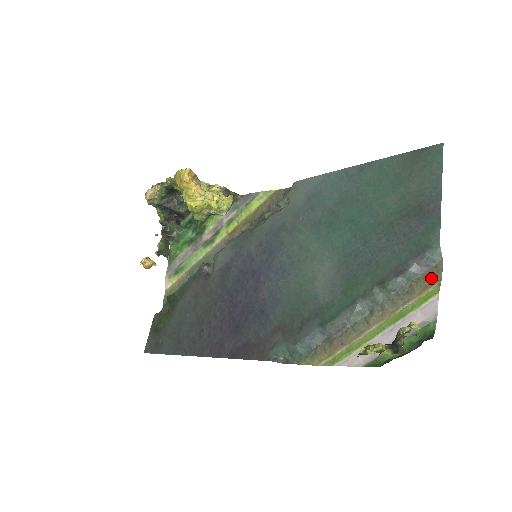
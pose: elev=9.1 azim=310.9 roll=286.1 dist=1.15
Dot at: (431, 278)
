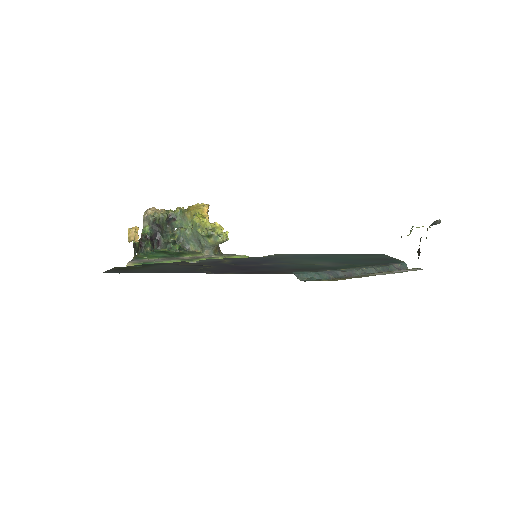
Dot at: occluded
